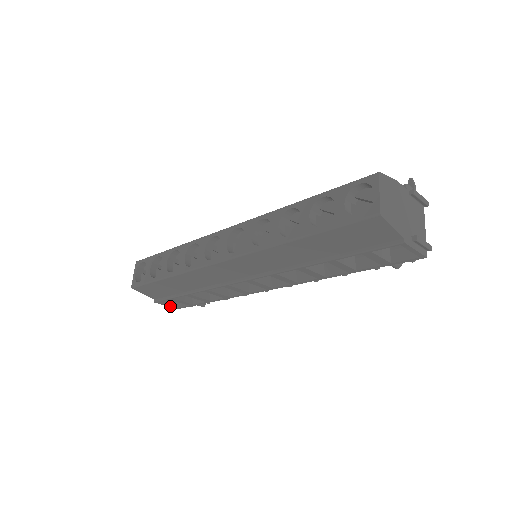
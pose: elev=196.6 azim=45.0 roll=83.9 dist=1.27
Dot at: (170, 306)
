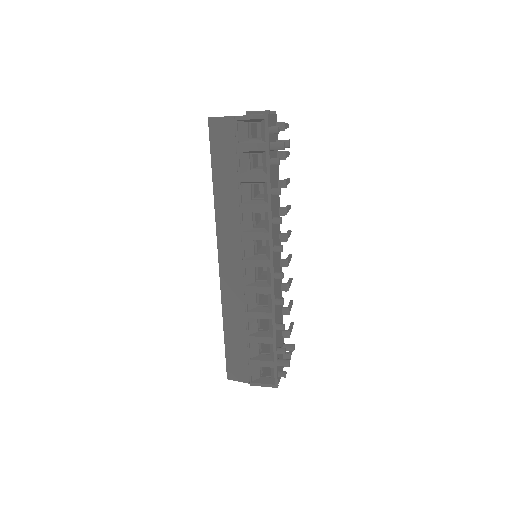
Dot at: (267, 385)
